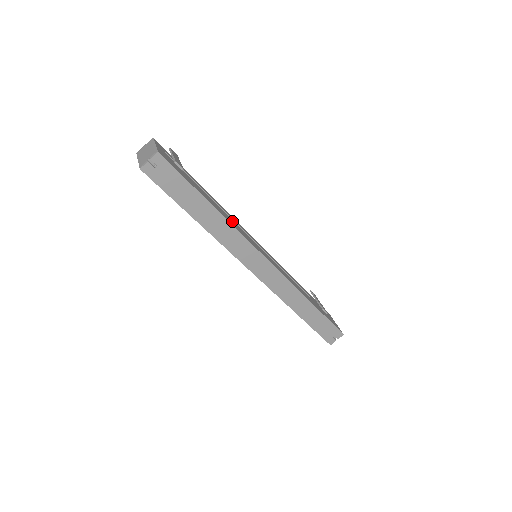
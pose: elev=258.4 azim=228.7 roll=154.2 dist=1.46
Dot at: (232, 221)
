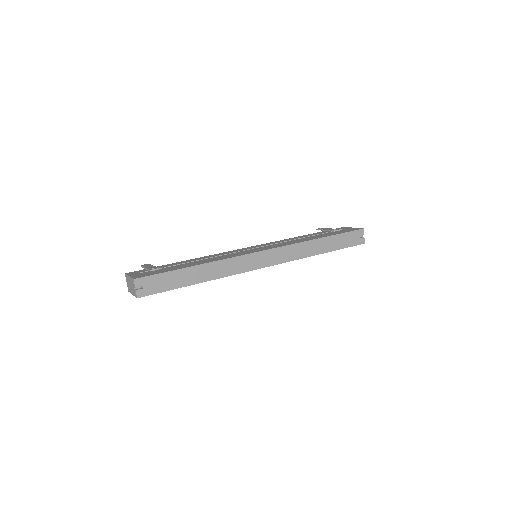
Dot at: (217, 258)
